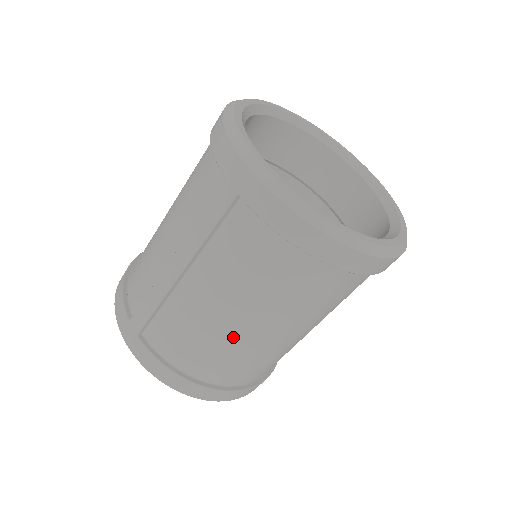
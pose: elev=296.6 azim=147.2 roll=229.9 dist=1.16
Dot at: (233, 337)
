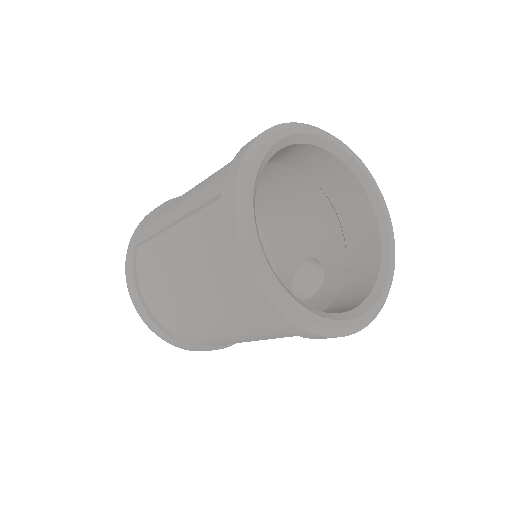
Dot at: (176, 295)
